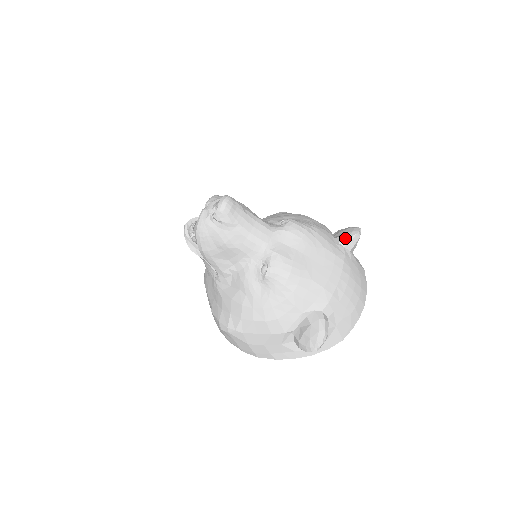
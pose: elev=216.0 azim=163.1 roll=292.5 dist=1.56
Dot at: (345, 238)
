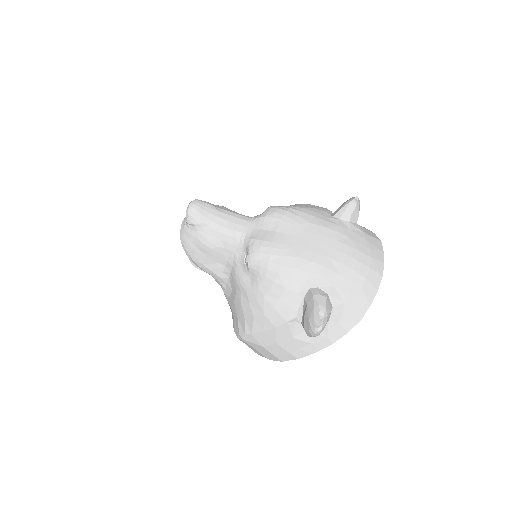
Dot at: (338, 210)
